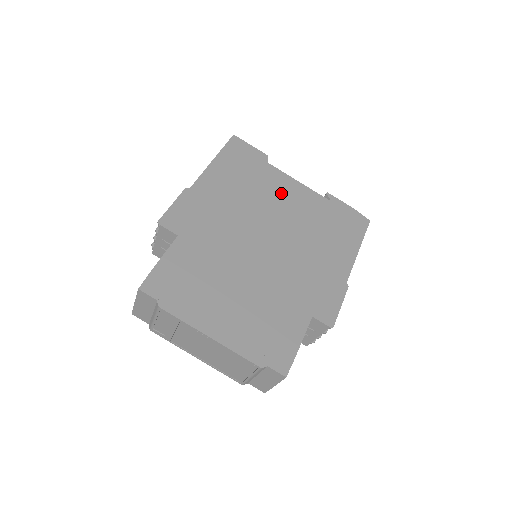
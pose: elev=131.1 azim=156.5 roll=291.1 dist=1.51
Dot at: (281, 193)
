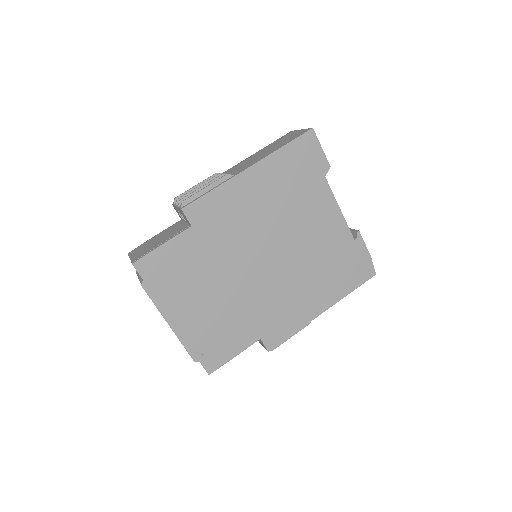
Dot at: (314, 216)
